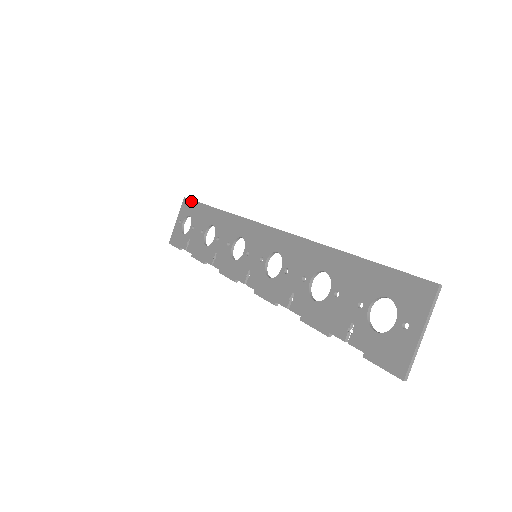
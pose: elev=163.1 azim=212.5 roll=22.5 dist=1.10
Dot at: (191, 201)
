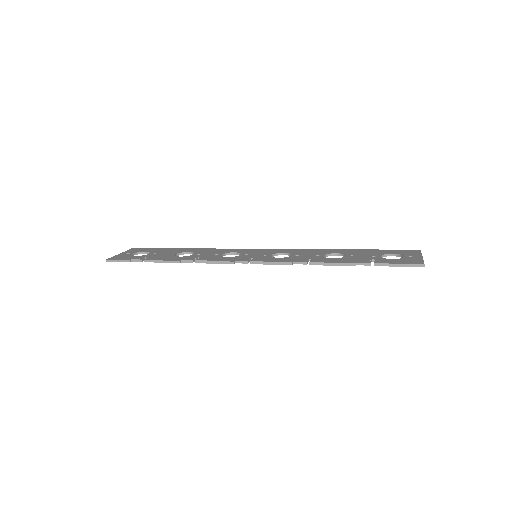
Dot at: (147, 248)
